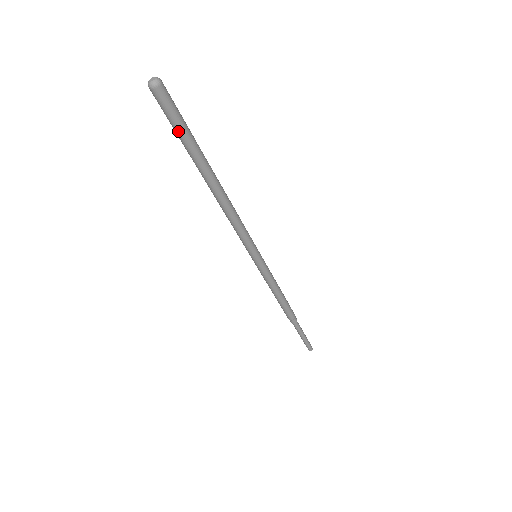
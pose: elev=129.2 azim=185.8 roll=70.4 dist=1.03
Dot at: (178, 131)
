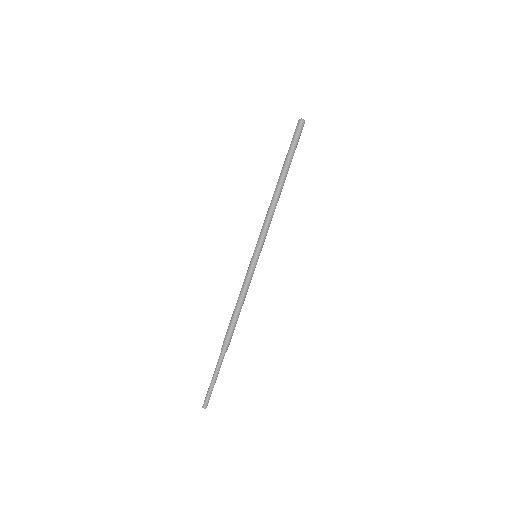
Dot at: (292, 144)
